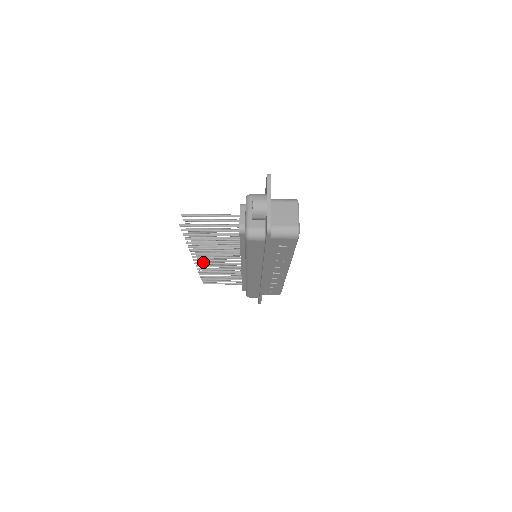
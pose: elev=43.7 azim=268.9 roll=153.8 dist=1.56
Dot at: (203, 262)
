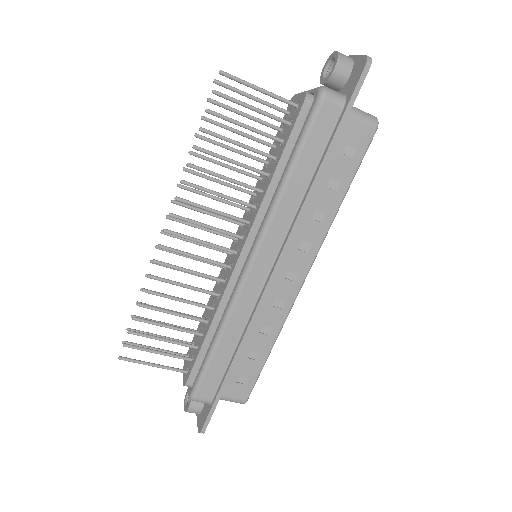
Dot at: occluded
